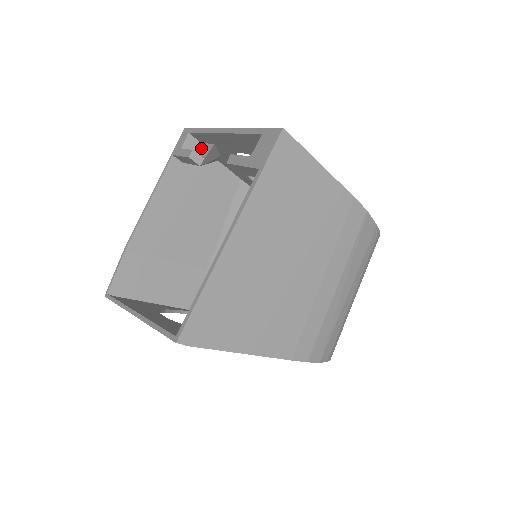
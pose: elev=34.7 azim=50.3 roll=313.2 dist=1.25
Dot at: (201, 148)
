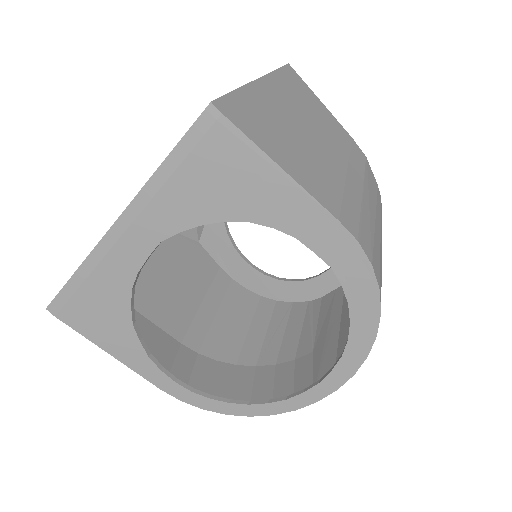
Dot at: occluded
